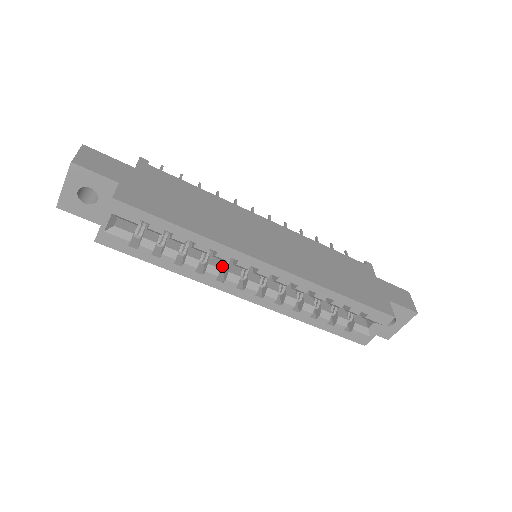
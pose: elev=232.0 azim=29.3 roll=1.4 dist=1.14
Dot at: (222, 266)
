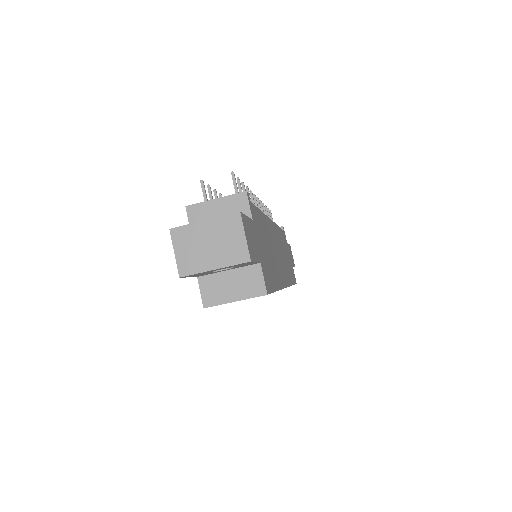
Dot at: occluded
